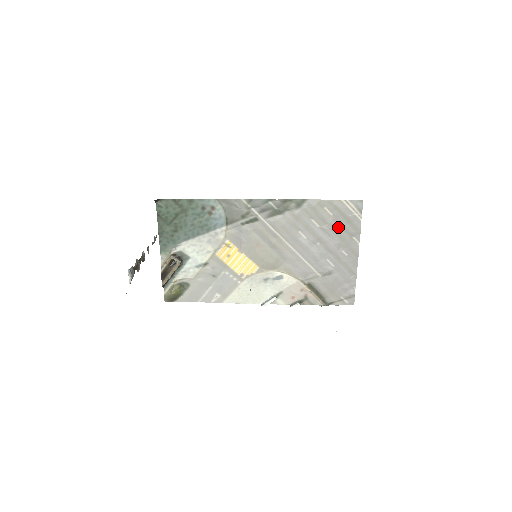
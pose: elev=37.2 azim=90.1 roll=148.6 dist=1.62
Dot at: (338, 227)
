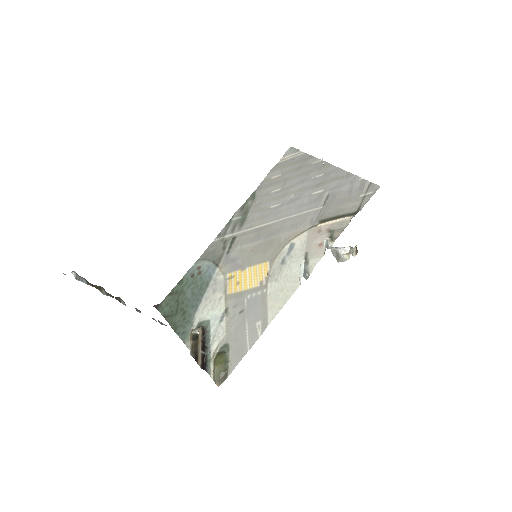
Dot at: (294, 173)
